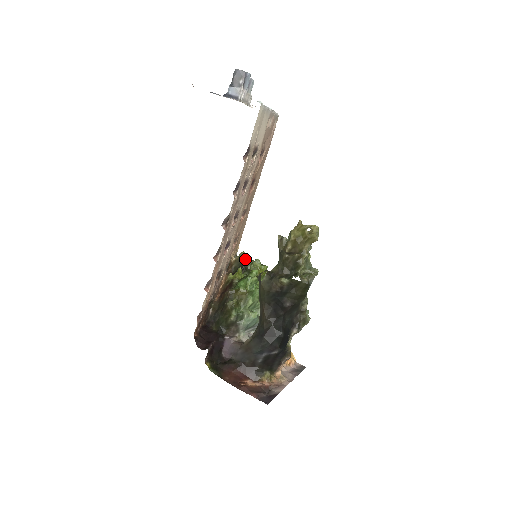
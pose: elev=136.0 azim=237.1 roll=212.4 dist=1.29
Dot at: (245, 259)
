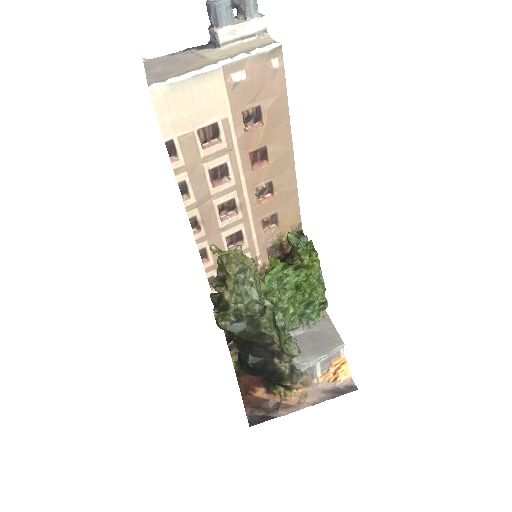
Dot at: (290, 243)
